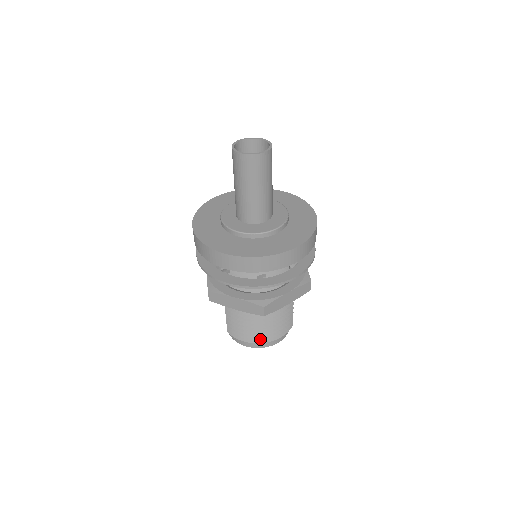
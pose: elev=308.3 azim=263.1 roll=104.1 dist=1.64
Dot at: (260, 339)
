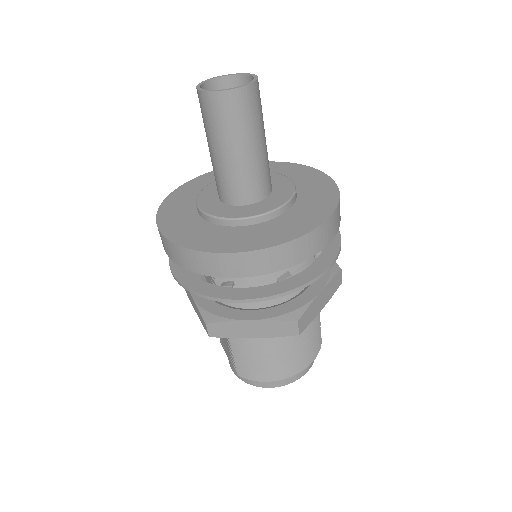
Dot at: (288, 371)
